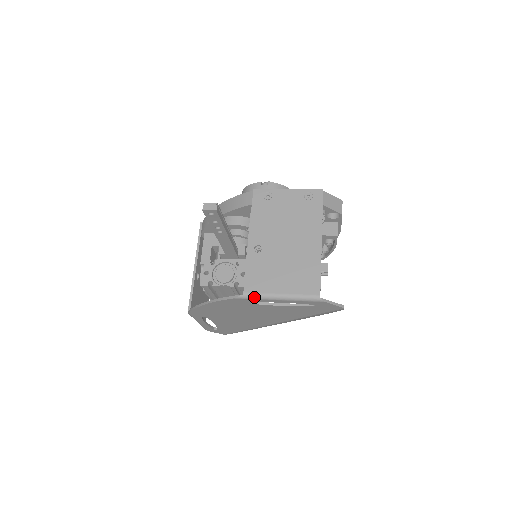
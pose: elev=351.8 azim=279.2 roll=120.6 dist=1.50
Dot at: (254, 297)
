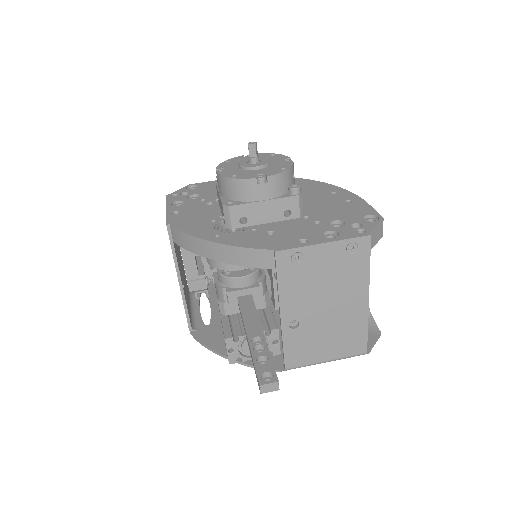
Dot at: occluded
